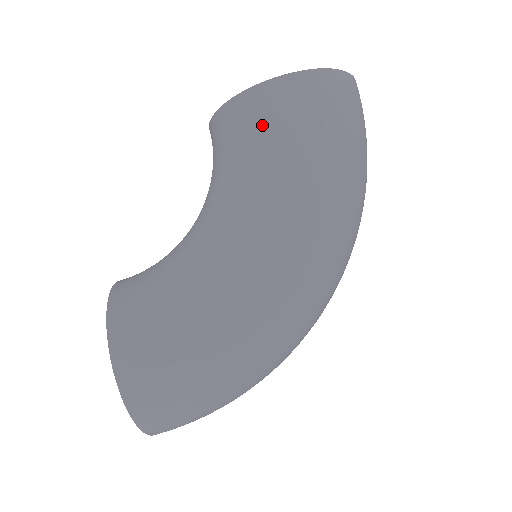
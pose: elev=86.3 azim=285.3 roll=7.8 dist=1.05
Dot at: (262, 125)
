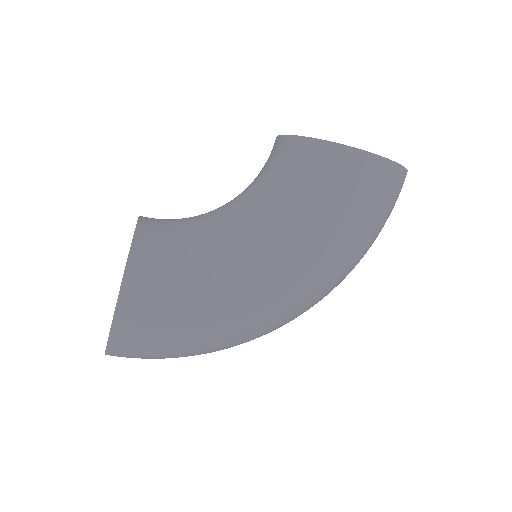
Dot at: (333, 180)
